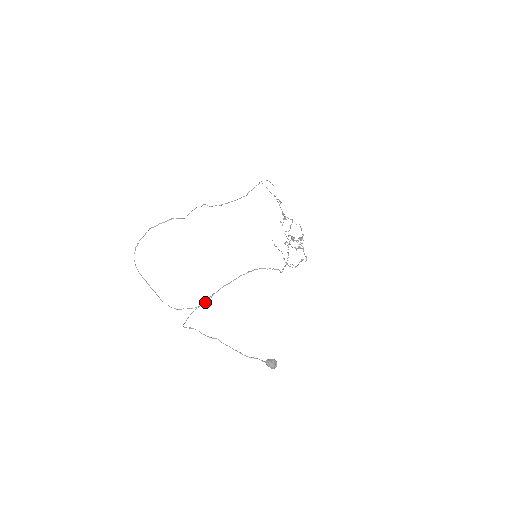
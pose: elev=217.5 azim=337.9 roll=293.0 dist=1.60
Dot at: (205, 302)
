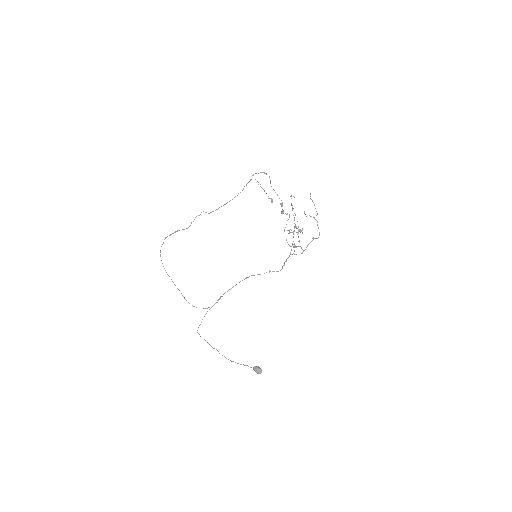
Dot at: occluded
